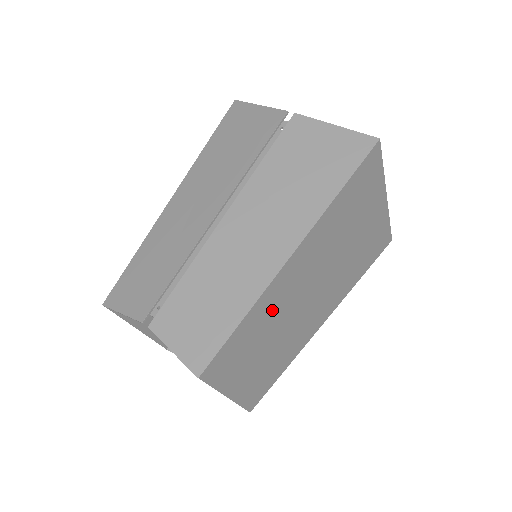
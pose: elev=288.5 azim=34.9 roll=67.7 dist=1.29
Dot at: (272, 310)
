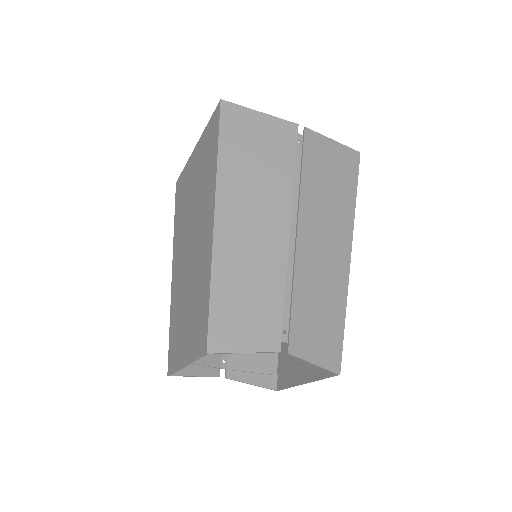
Dot at: occluded
